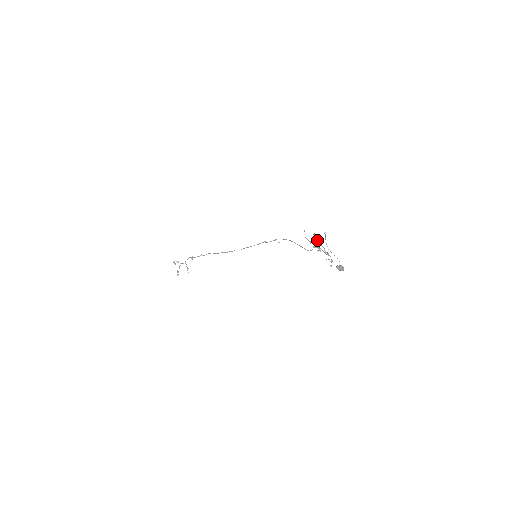
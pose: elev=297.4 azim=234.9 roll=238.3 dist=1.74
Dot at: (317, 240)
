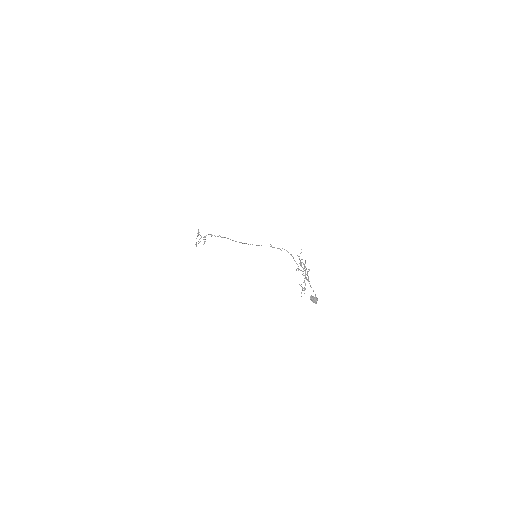
Dot at: (300, 263)
